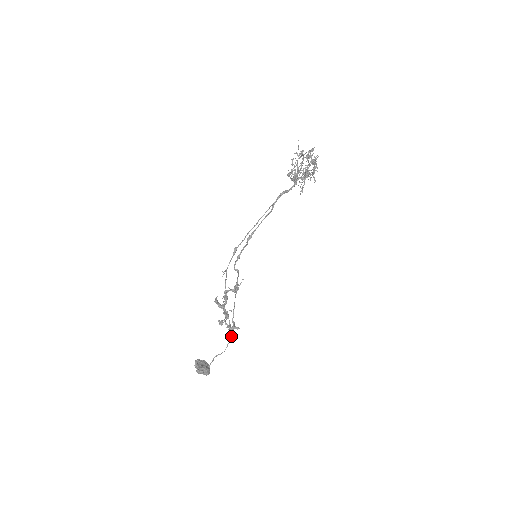
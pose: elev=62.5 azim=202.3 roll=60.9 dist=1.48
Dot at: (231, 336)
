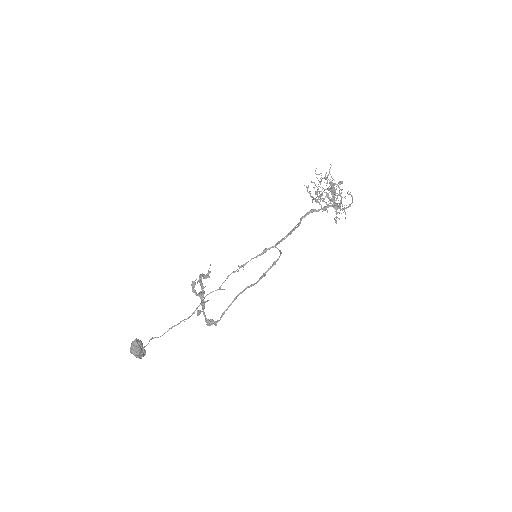
Dot at: (180, 322)
